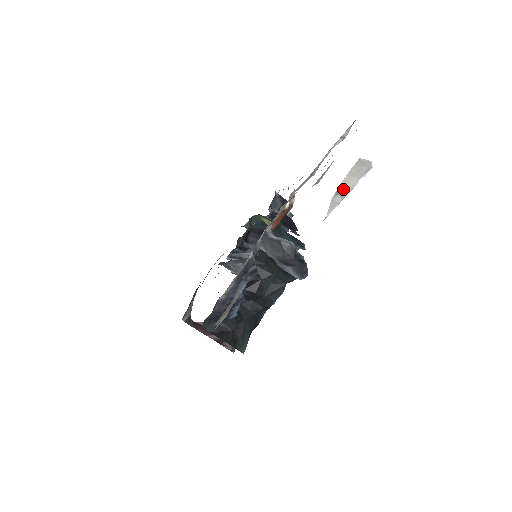
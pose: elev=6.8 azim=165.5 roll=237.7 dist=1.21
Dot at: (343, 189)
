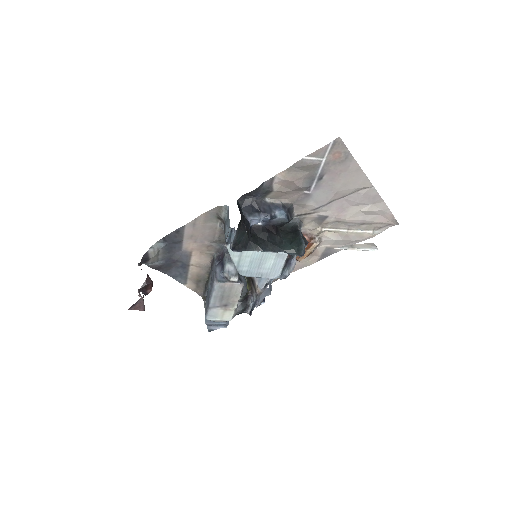
Dot at: (356, 246)
